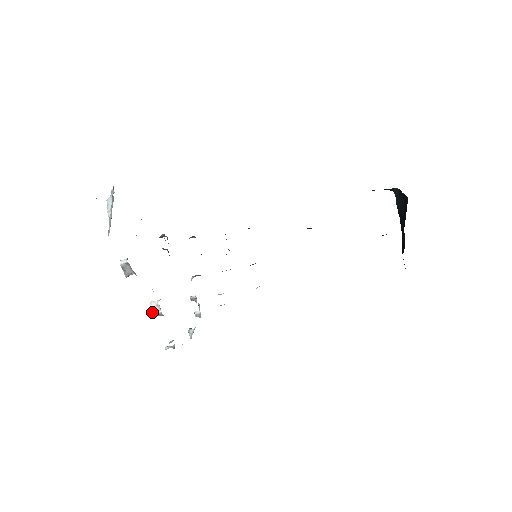
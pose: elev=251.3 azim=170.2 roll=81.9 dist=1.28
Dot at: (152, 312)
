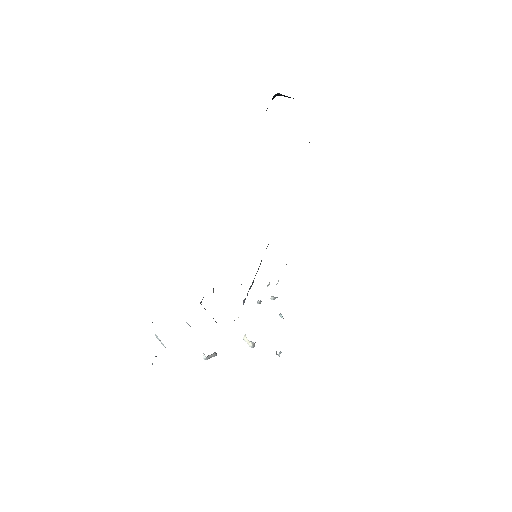
Dot at: (250, 346)
